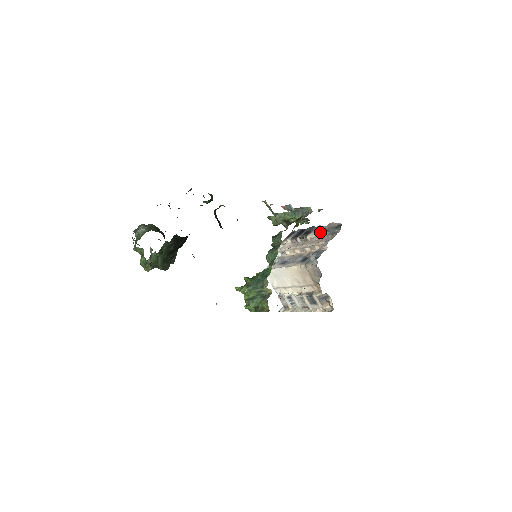
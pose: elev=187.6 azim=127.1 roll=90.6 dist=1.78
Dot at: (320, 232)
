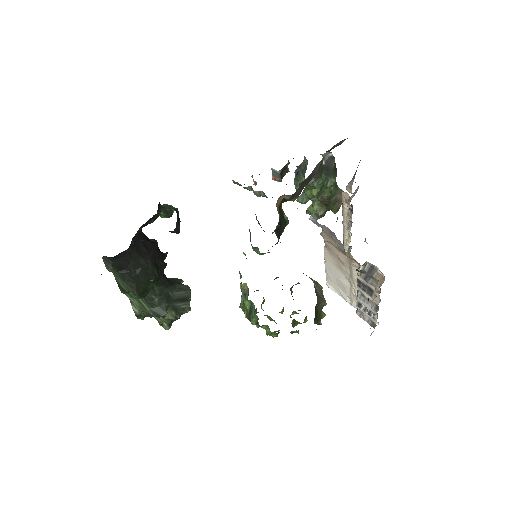
Dot at: (348, 185)
